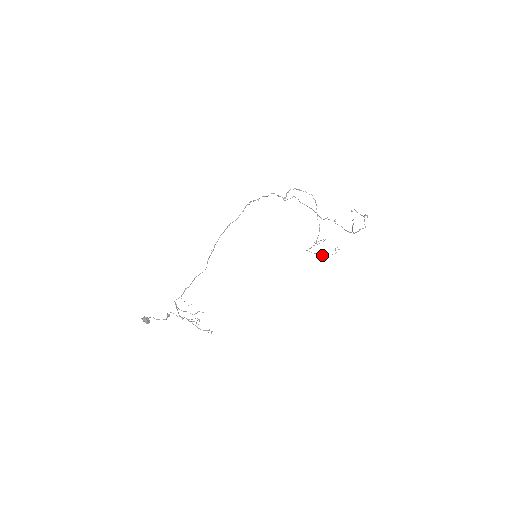
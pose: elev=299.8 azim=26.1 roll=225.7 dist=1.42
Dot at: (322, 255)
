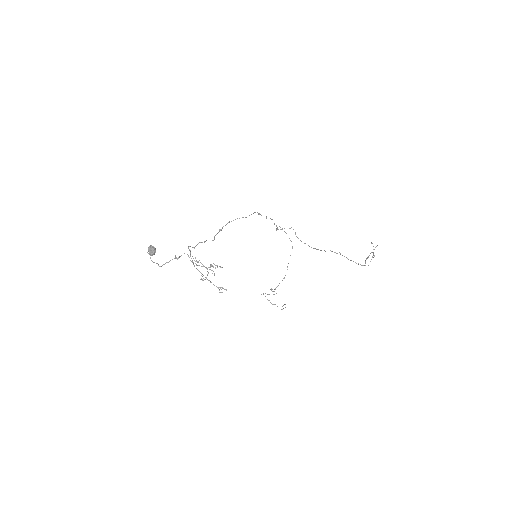
Dot at: (273, 304)
